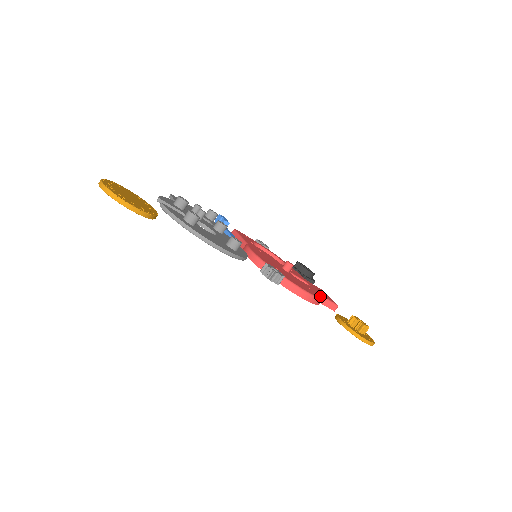
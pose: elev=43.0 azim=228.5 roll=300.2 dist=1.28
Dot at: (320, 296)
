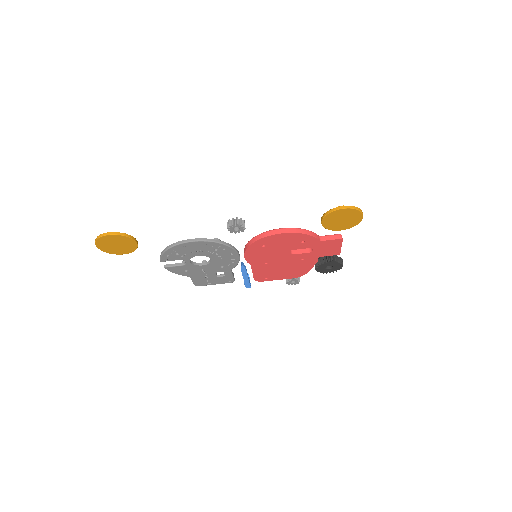
Dot at: (310, 232)
